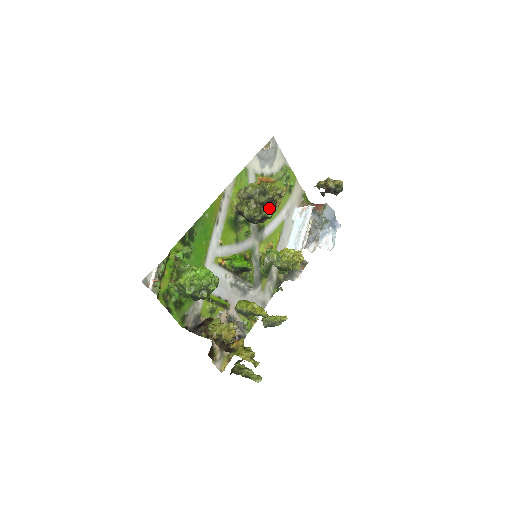
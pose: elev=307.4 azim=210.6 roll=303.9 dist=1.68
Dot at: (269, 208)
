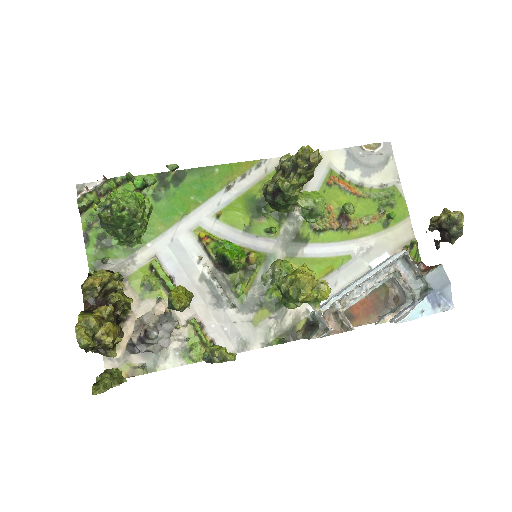
Dot at: (288, 177)
